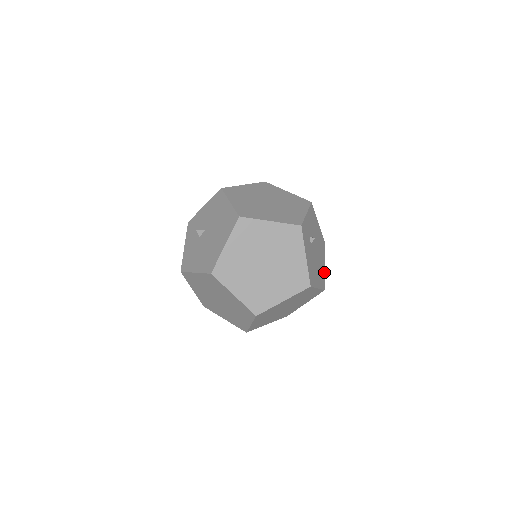
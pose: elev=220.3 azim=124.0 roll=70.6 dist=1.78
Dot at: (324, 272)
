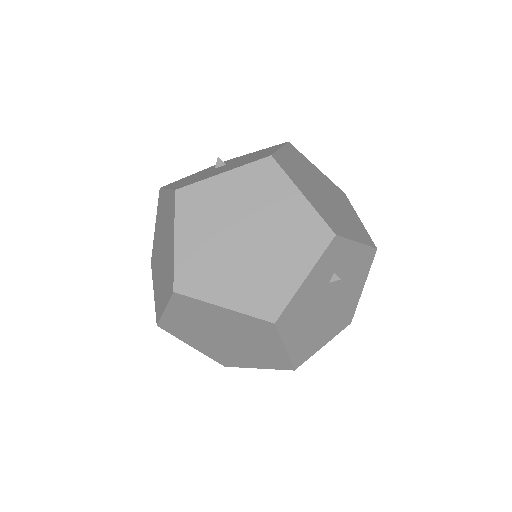
Dot at: (316, 351)
